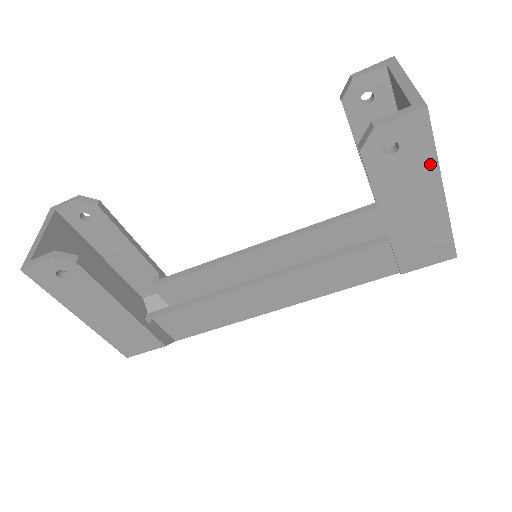
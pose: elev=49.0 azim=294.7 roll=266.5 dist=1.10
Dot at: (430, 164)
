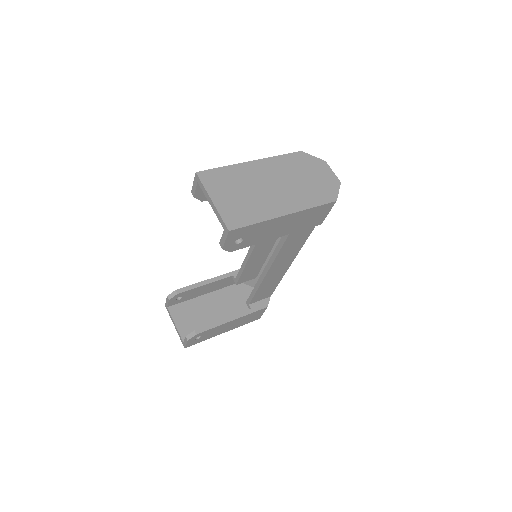
Dot at: (263, 224)
